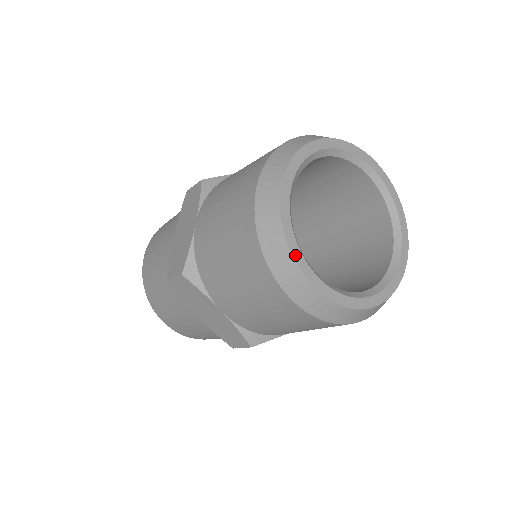
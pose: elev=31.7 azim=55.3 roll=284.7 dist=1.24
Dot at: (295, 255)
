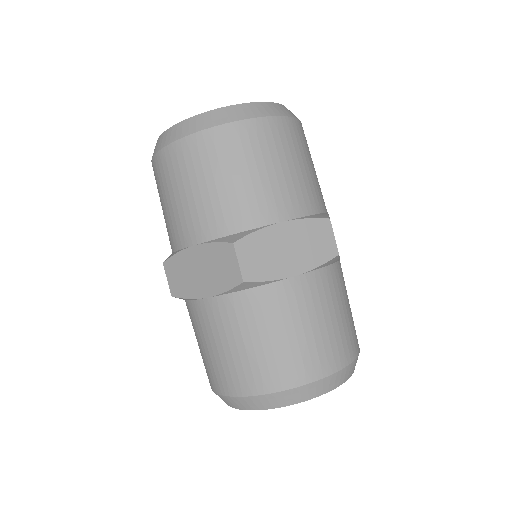
Dot at: occluded
